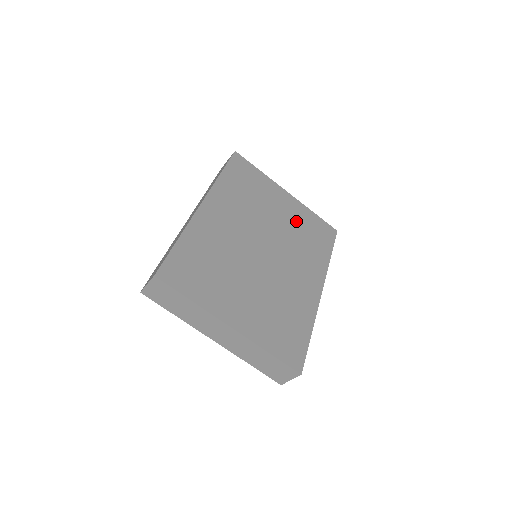
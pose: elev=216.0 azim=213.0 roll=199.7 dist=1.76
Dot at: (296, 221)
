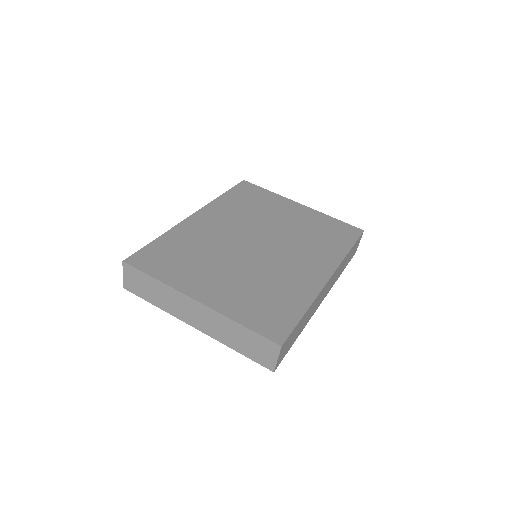
Dot at: (306, 224)
